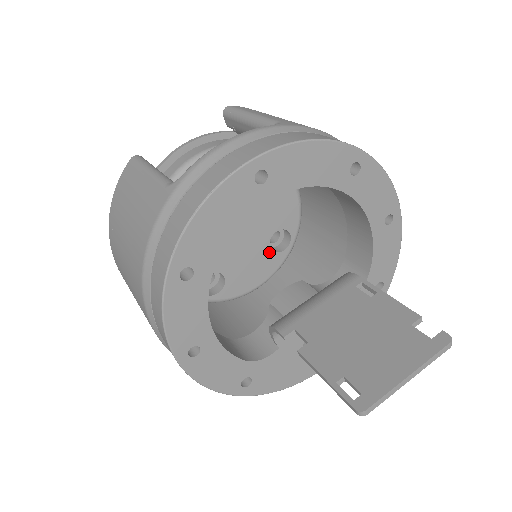
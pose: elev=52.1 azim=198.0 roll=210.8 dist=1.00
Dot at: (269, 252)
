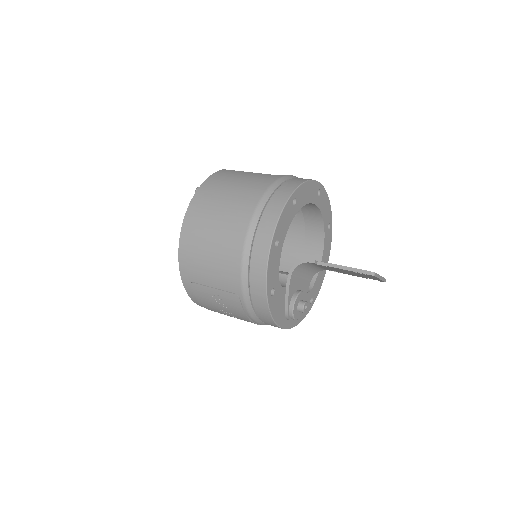
Dot at: occluded
